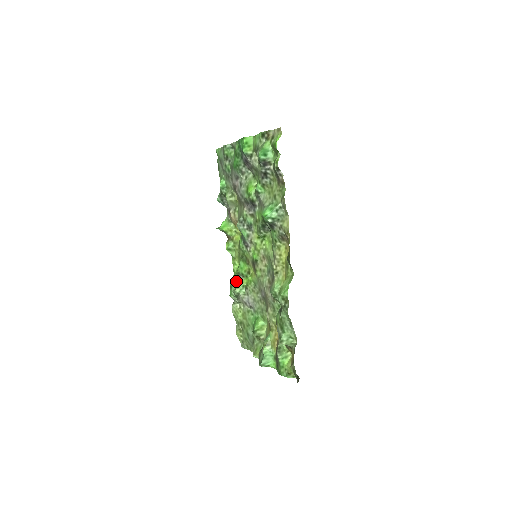
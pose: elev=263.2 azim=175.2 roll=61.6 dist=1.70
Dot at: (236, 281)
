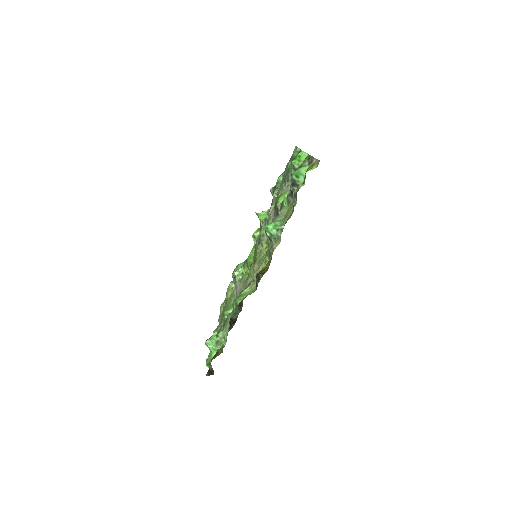
Dot at: (241, 265)
